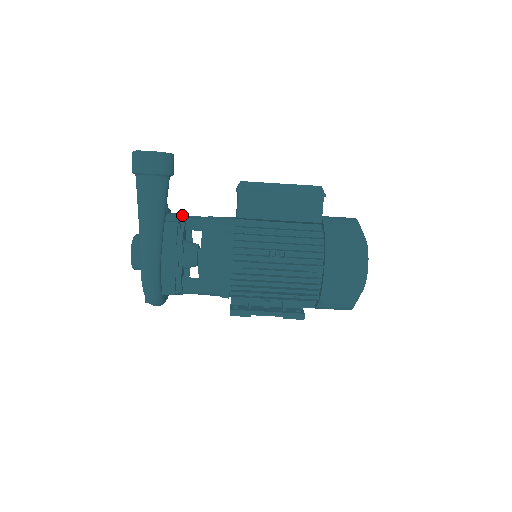
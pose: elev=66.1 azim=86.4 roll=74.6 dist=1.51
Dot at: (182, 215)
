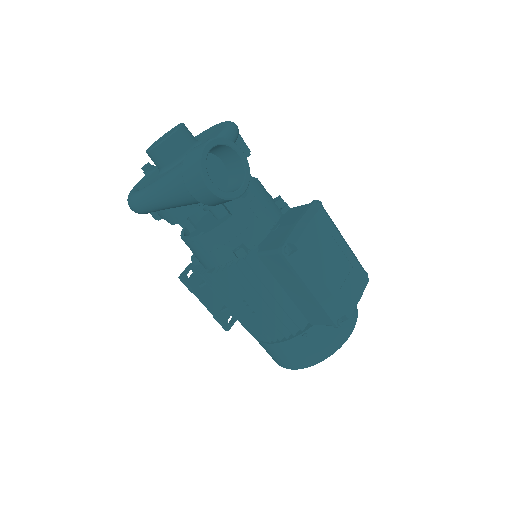
Dot at: occluded
